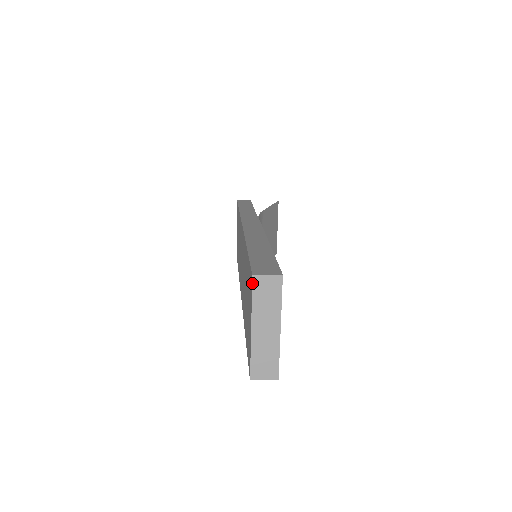
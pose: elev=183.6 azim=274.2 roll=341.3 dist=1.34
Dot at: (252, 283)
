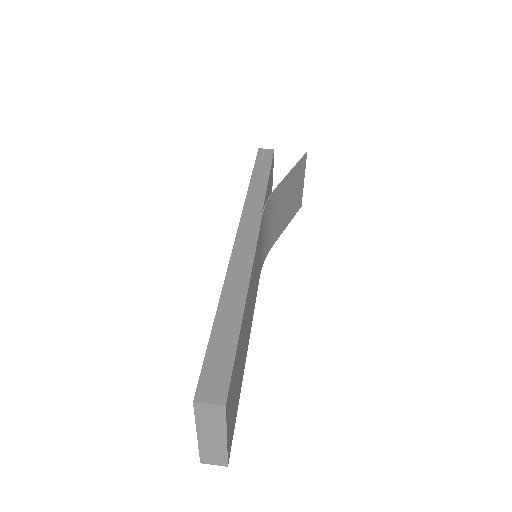
Dot at: occluded
